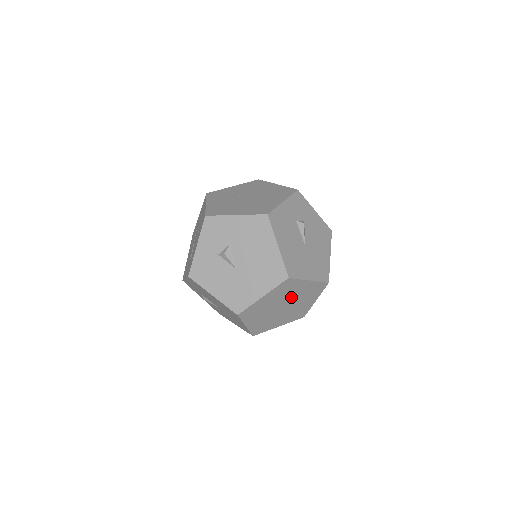
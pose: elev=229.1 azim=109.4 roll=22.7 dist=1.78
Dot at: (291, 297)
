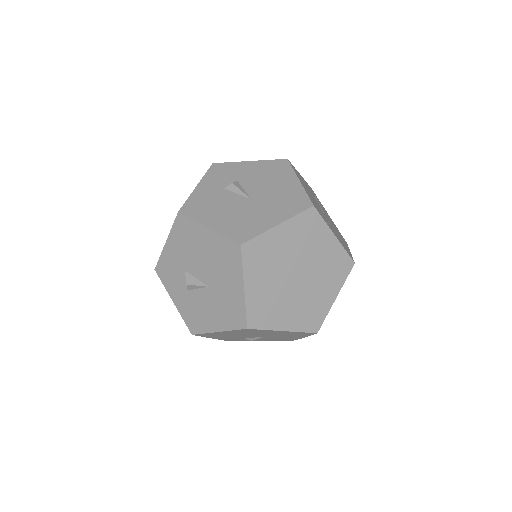
Dot at: (288, 259)
